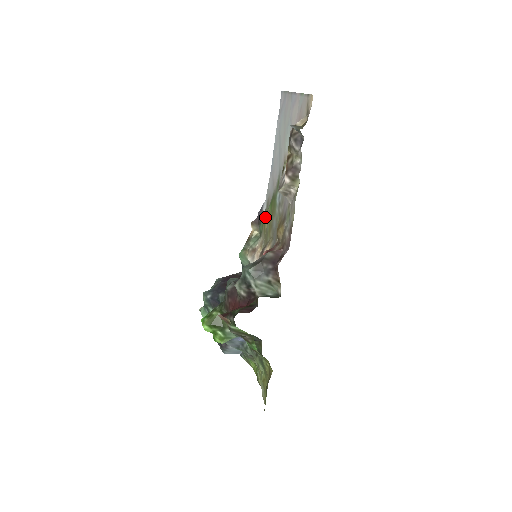
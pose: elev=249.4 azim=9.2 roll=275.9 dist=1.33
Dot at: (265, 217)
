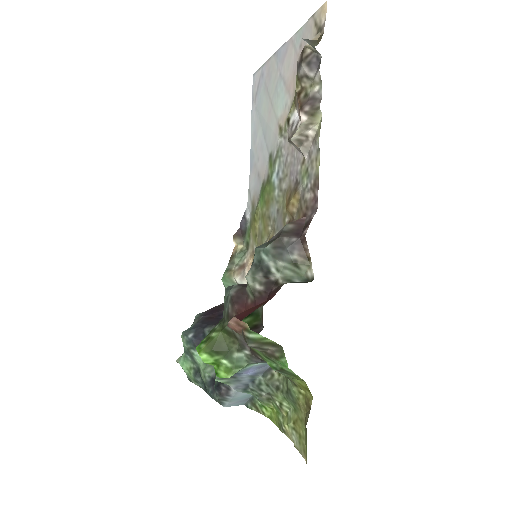
Dot at: (254, 218)
